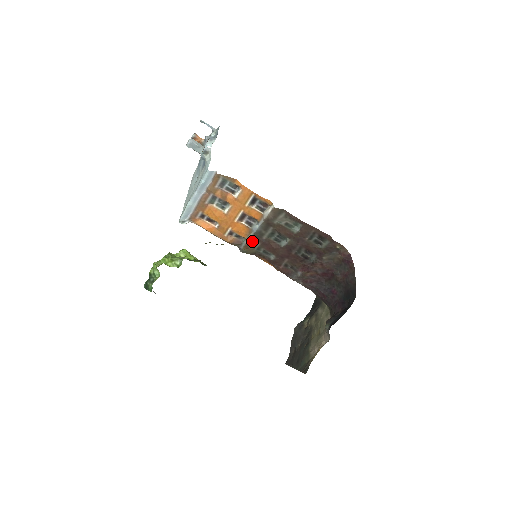
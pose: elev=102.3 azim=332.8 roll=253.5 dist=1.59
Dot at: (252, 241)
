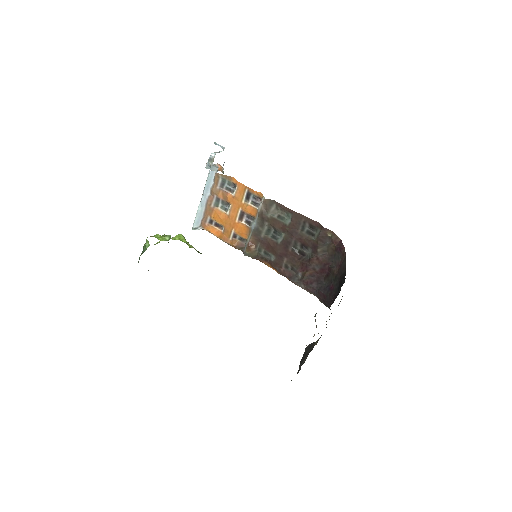
Dot at: (252, 241)
